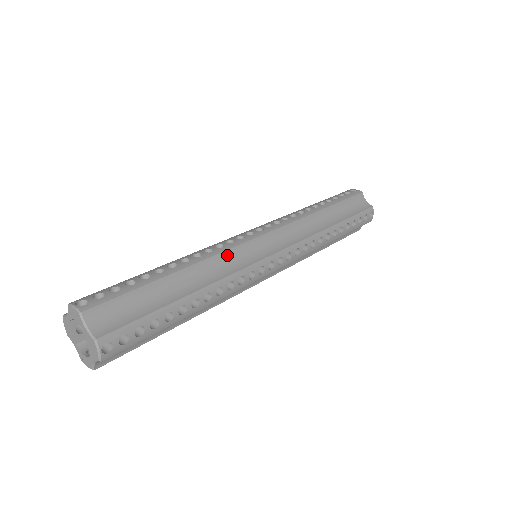
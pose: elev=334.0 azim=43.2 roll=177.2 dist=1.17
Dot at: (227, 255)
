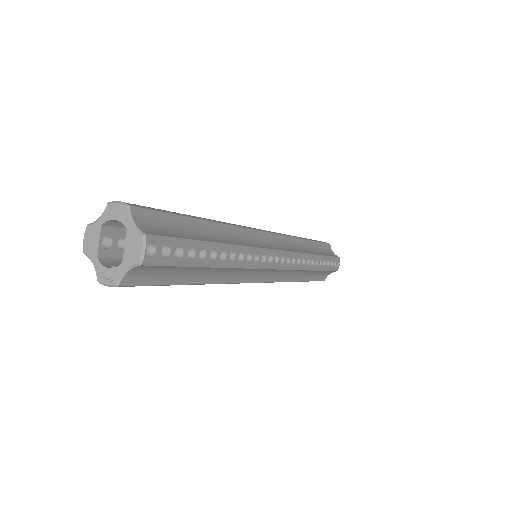
Dot at: (244, 232)
